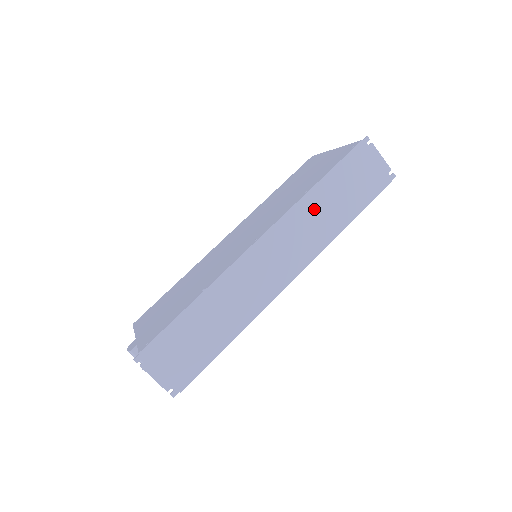
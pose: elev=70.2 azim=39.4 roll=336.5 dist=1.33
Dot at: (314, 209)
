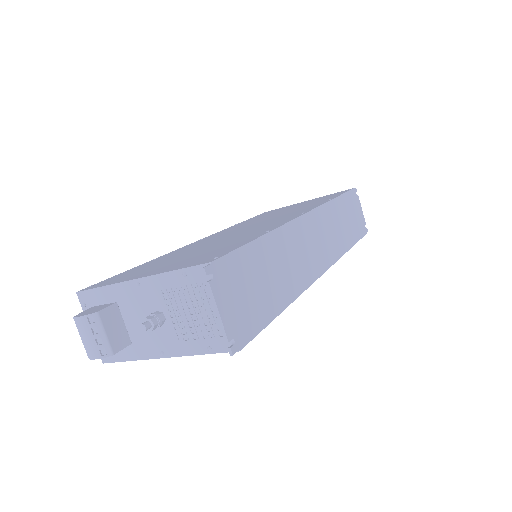
Dot at: (335, 217)
